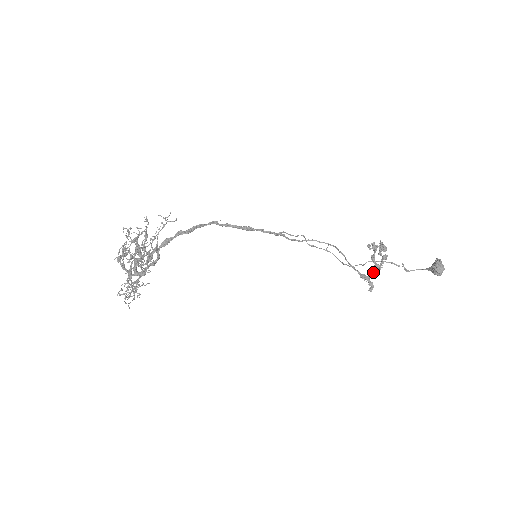
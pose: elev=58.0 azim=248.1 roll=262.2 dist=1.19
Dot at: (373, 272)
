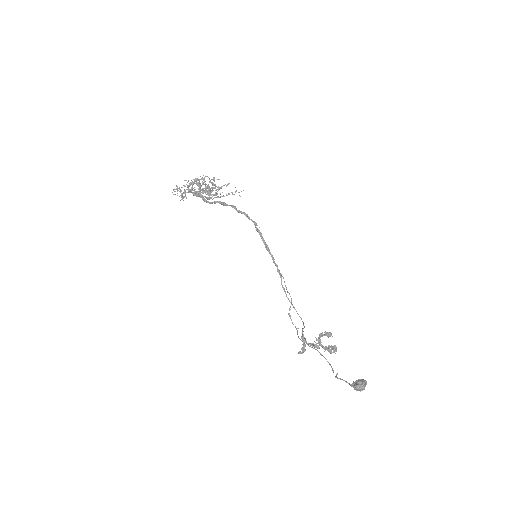
Dot at: (313, 343)
